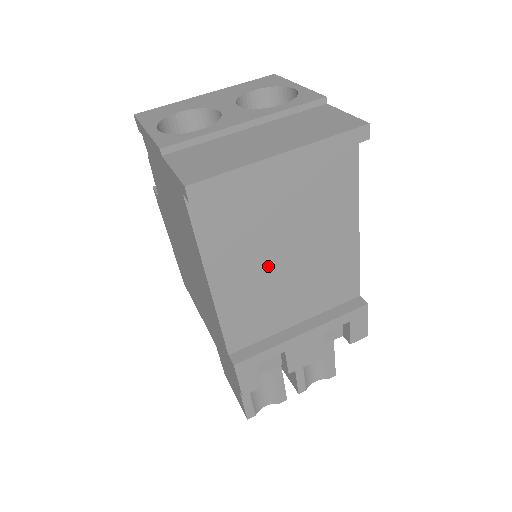
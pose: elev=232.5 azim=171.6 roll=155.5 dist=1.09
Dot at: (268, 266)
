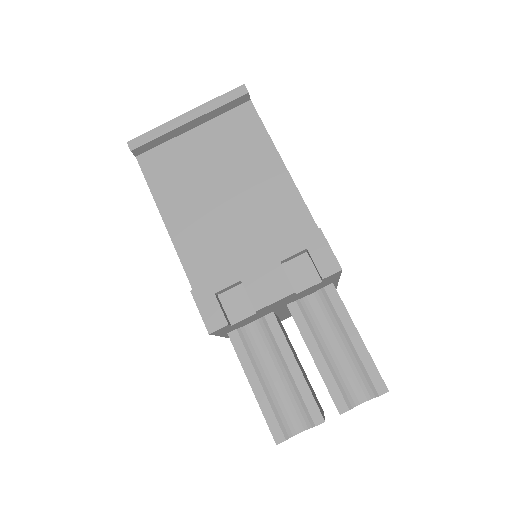
Dot at: (209, 203)
